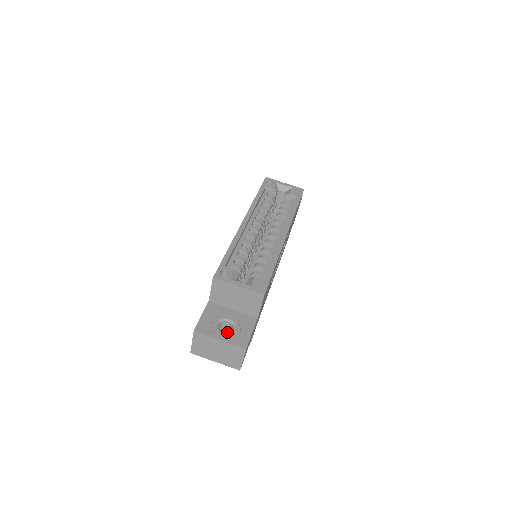
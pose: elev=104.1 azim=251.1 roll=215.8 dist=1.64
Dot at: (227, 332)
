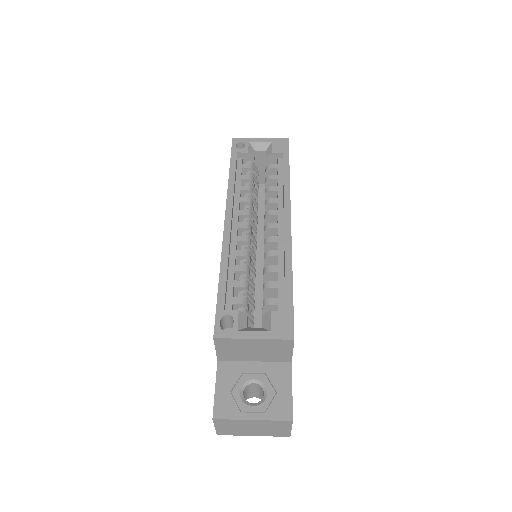
Dot at: (258, 402)
